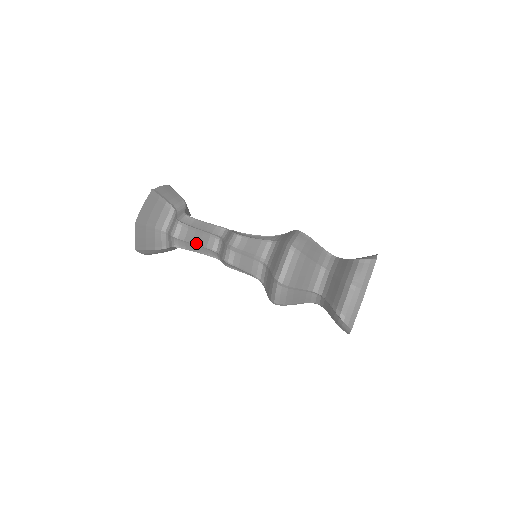
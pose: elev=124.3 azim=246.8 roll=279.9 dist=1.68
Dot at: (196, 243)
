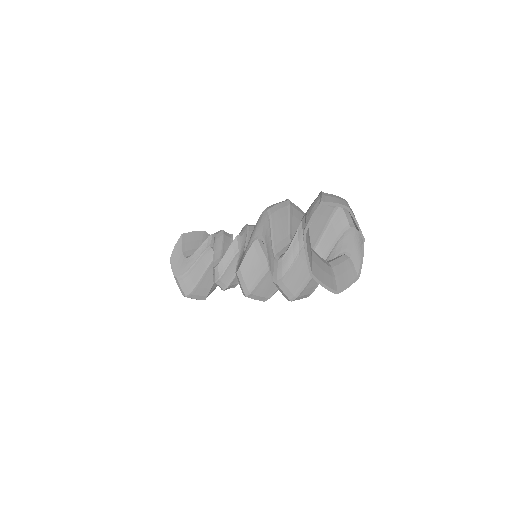
Dot at: (223, 245)
